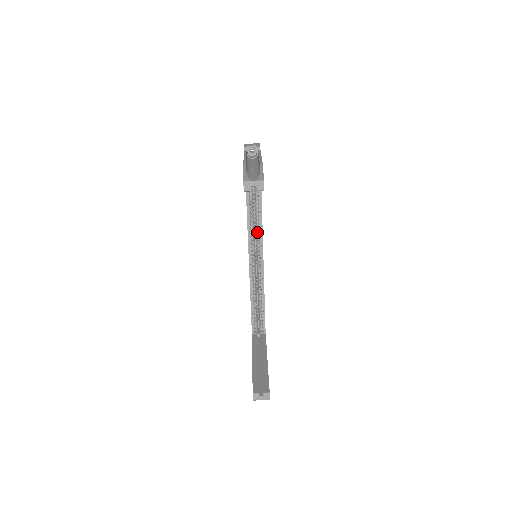
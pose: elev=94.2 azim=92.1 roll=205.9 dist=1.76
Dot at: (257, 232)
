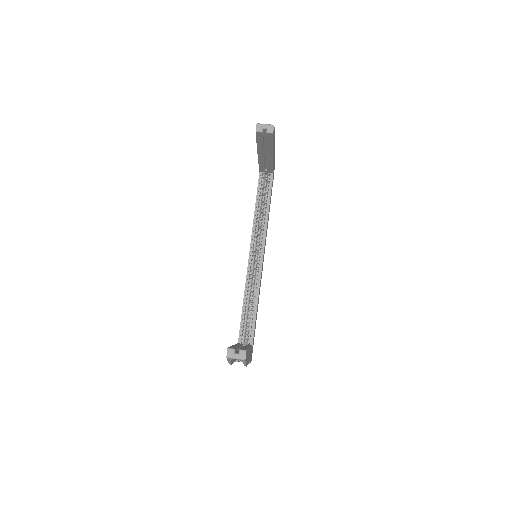
Dot at: (261, 235)
